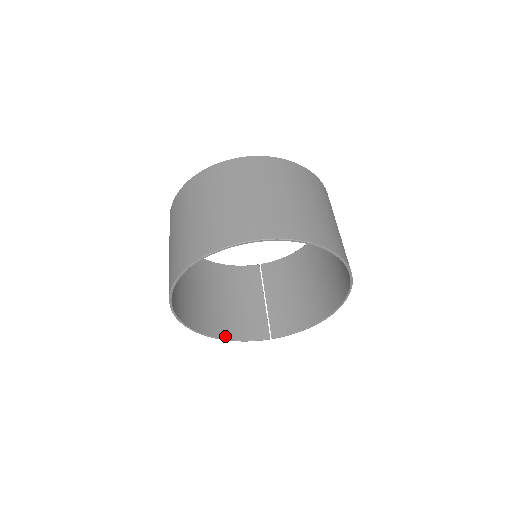
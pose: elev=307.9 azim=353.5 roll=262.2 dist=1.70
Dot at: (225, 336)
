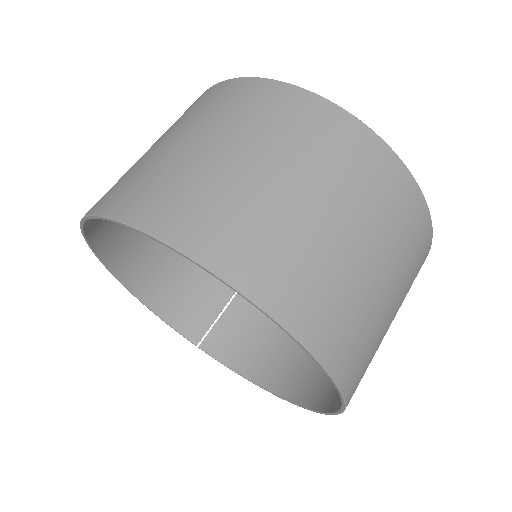
Dot at: (147, 299)
